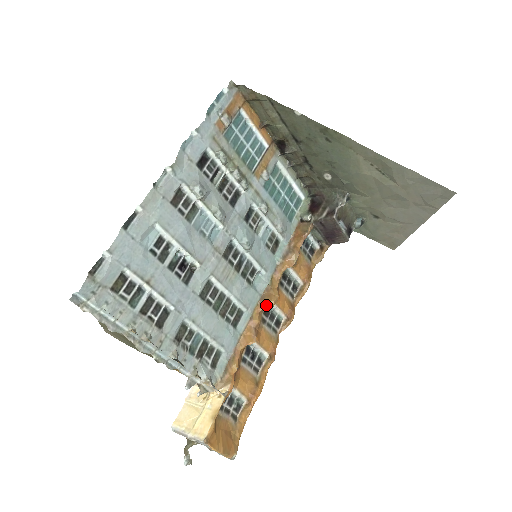
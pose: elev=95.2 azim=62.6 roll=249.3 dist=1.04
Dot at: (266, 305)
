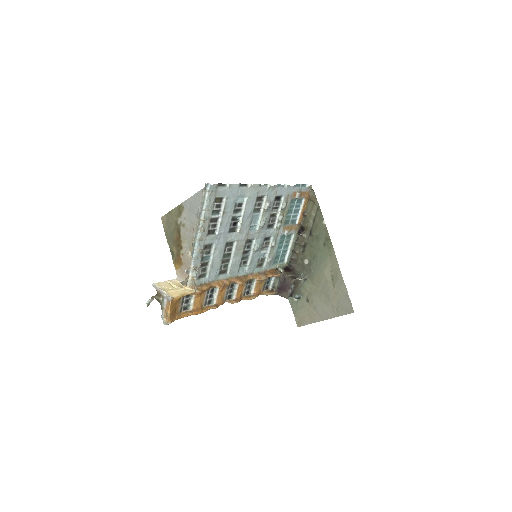
Dot at: (237, 281)
